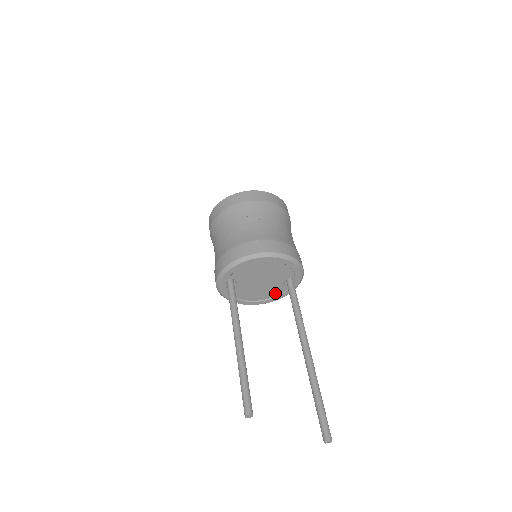
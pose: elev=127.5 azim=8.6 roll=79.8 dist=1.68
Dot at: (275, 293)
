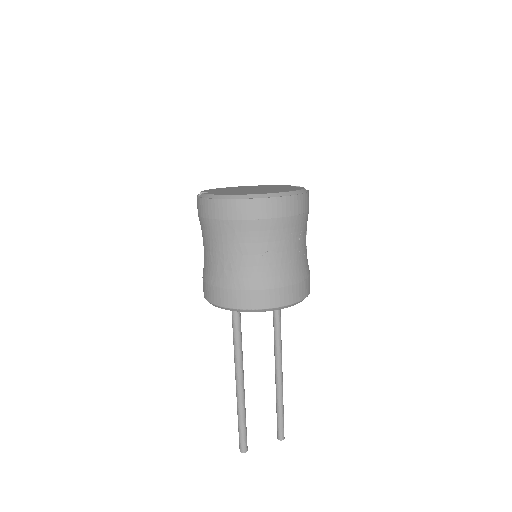
Dot at: occluded
